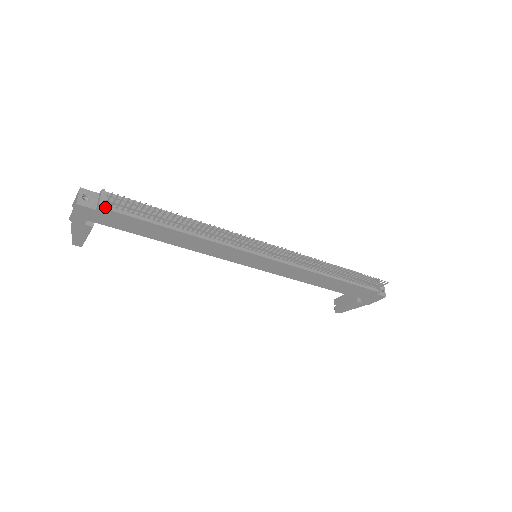
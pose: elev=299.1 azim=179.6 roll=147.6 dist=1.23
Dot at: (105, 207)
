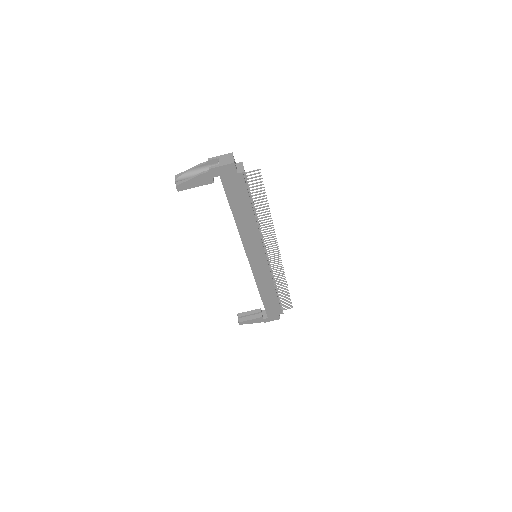
Dot at: (243, 175)
